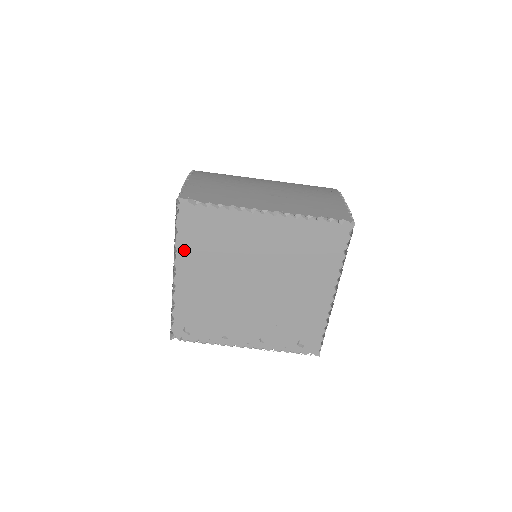
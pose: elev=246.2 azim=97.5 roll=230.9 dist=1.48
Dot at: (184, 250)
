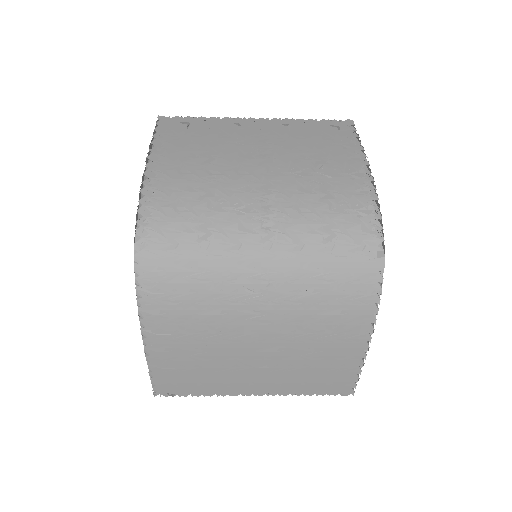
Dot at: occluded
